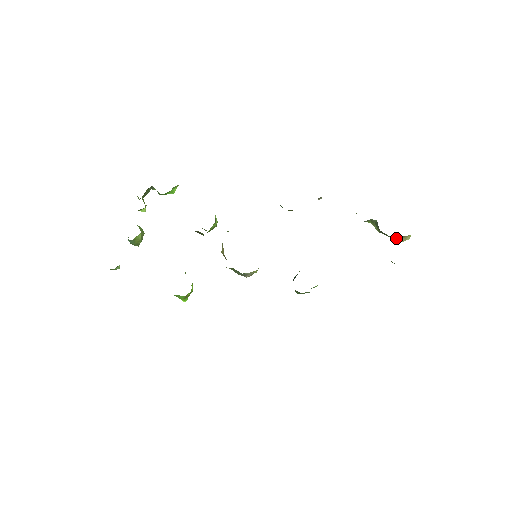
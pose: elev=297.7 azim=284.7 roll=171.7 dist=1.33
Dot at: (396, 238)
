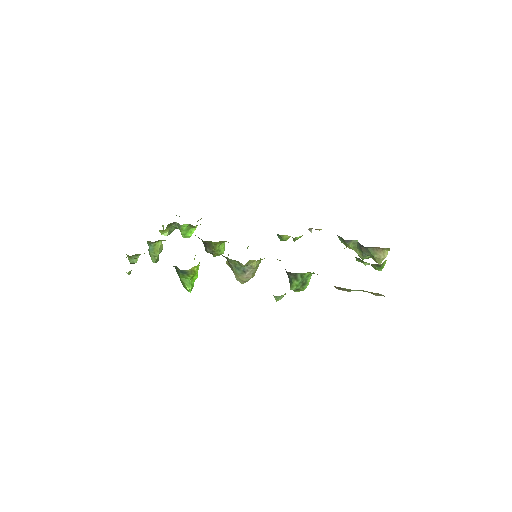
Dot at: (375, 253)
